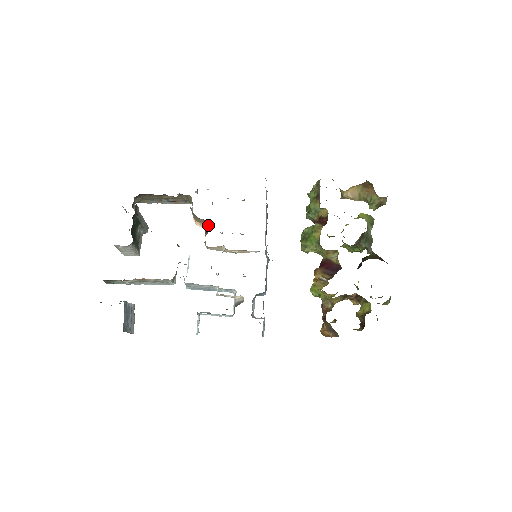
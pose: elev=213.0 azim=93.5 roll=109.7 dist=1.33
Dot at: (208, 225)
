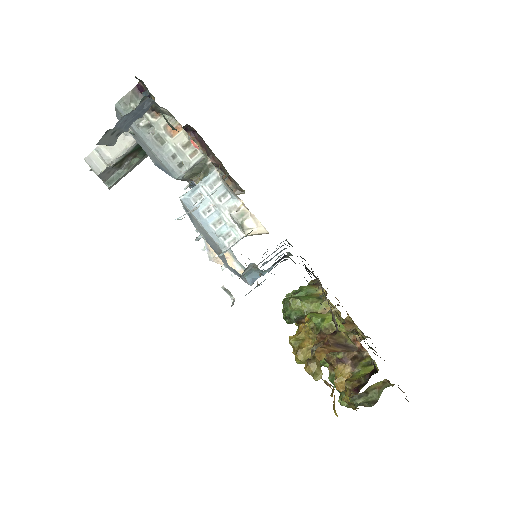
Dot at: occluded
